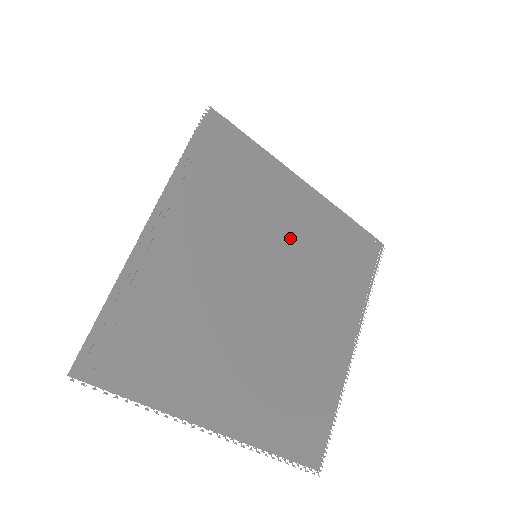
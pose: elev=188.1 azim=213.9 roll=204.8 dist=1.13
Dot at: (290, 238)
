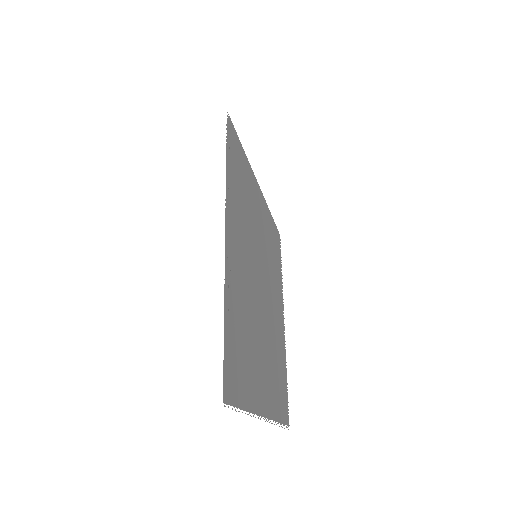
Dot at: (261, 237)
